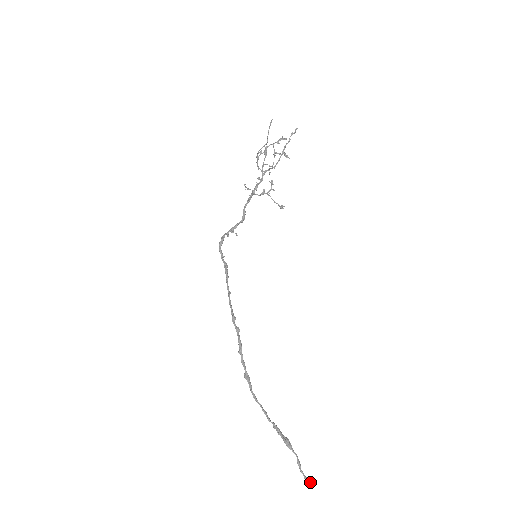
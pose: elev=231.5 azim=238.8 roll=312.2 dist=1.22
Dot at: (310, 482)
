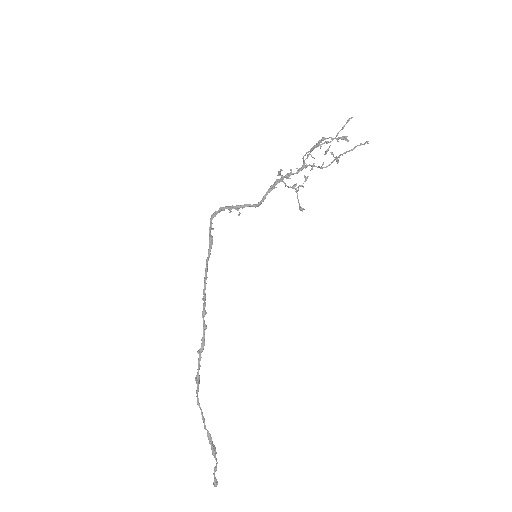
Dot at: (217, 483)
